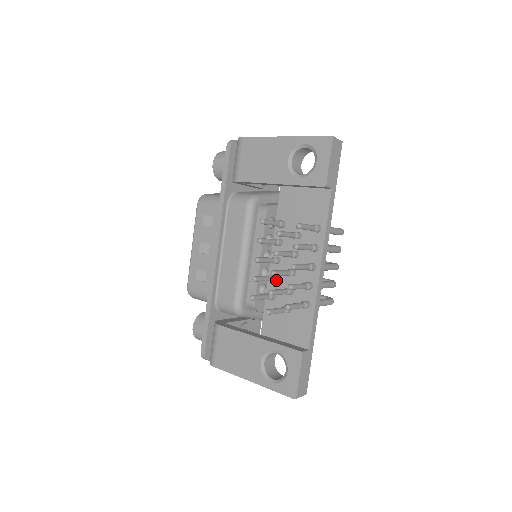
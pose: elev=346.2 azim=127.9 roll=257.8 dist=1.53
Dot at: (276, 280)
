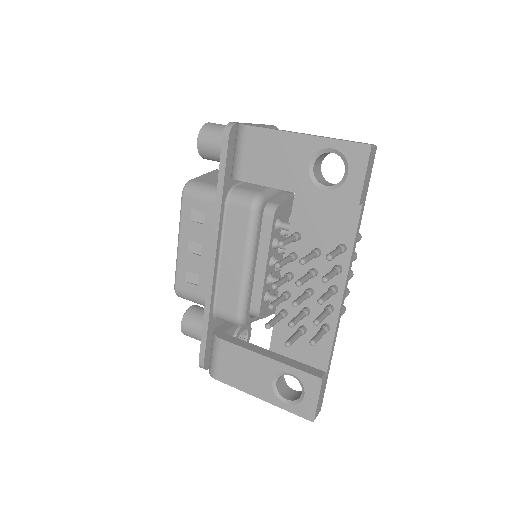
Dot at: (289, 297)
